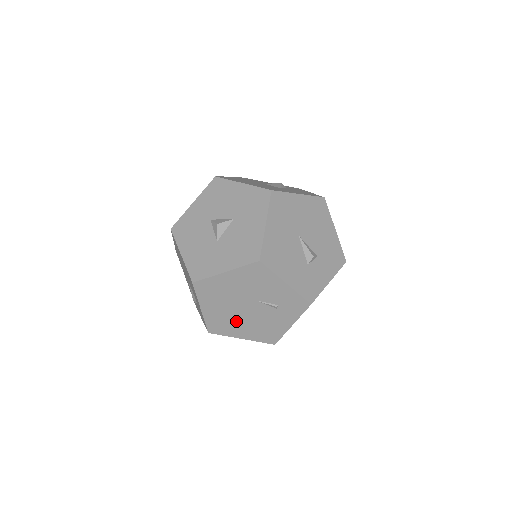
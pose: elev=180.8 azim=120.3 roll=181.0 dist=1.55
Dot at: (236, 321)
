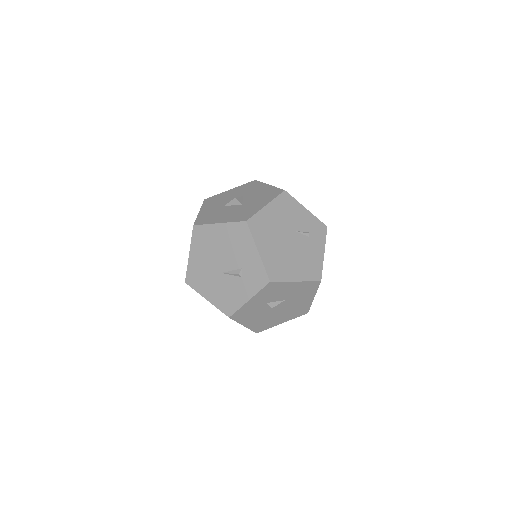
Dot at: (287, 259)
